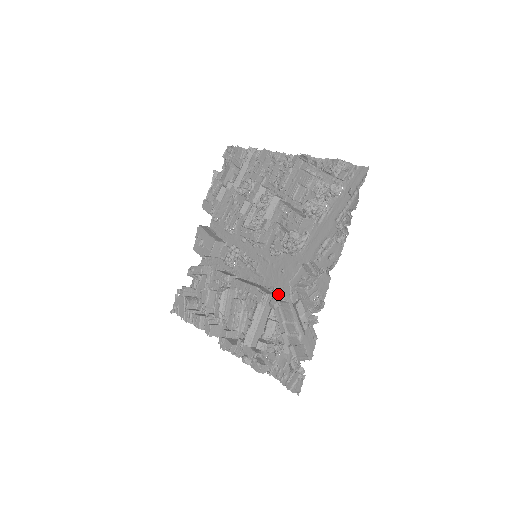
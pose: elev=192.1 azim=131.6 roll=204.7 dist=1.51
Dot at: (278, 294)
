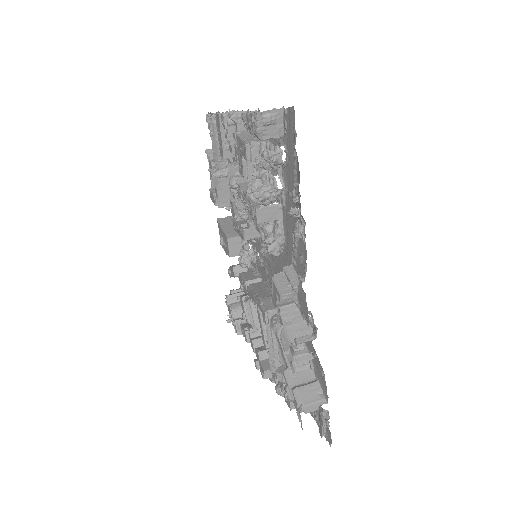
Dot at: occluded
